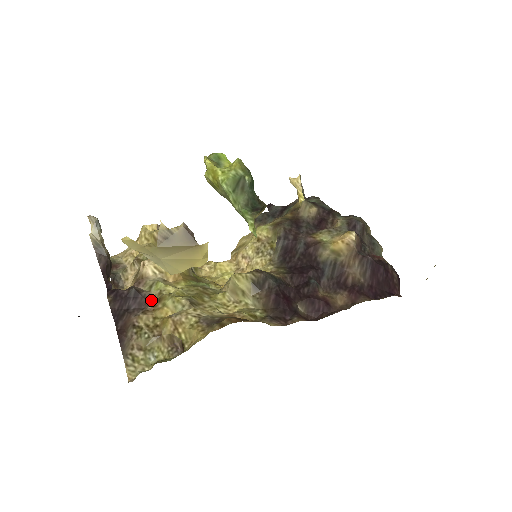
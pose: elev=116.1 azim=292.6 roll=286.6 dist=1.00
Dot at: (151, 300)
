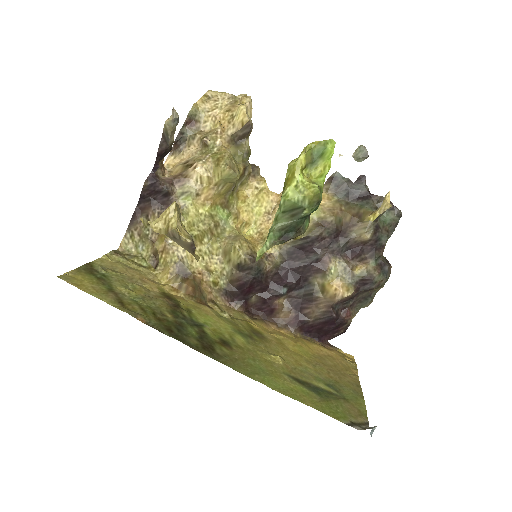
Dot at: occluded
